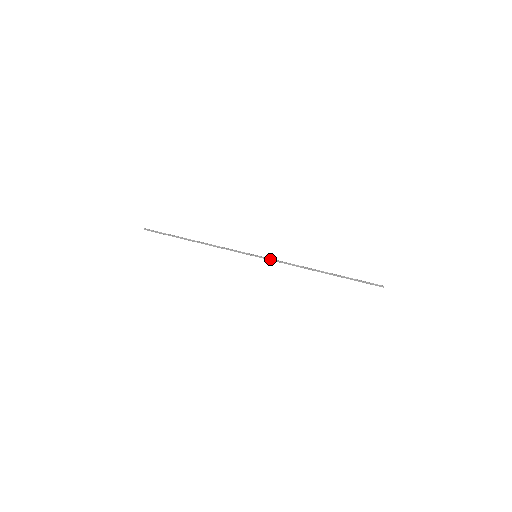
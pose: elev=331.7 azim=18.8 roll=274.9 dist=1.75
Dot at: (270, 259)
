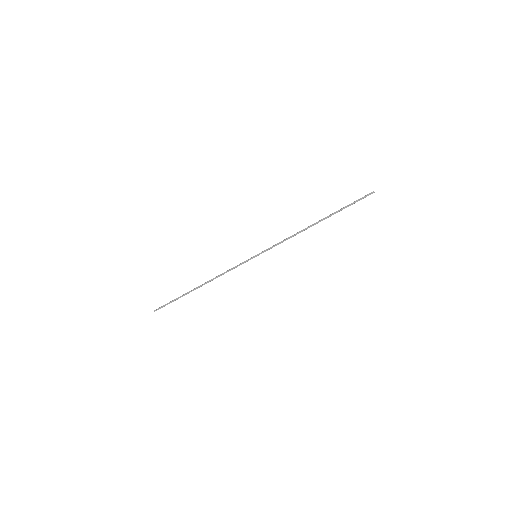
Dot at: (269, 249)
